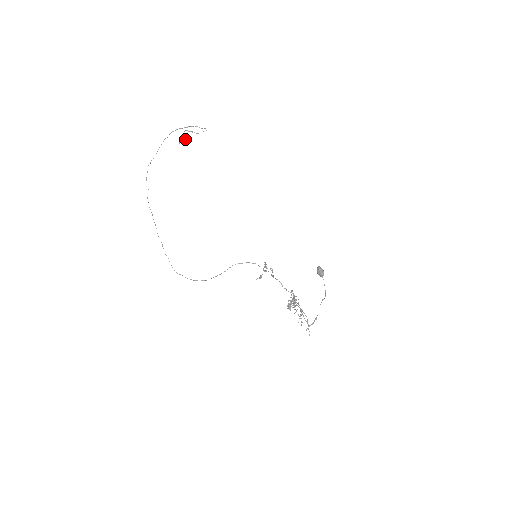
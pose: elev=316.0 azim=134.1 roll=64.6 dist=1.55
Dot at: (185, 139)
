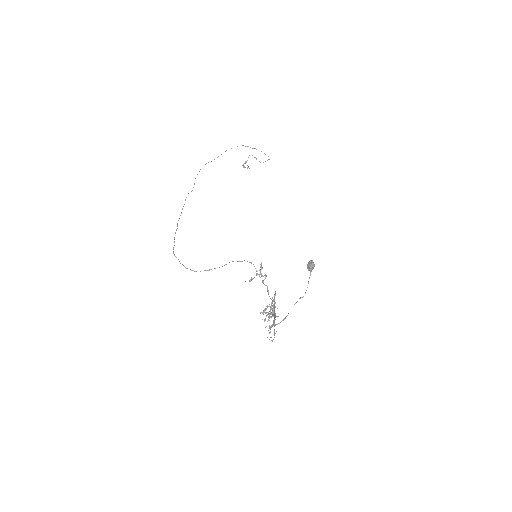
Dot at: occluded
